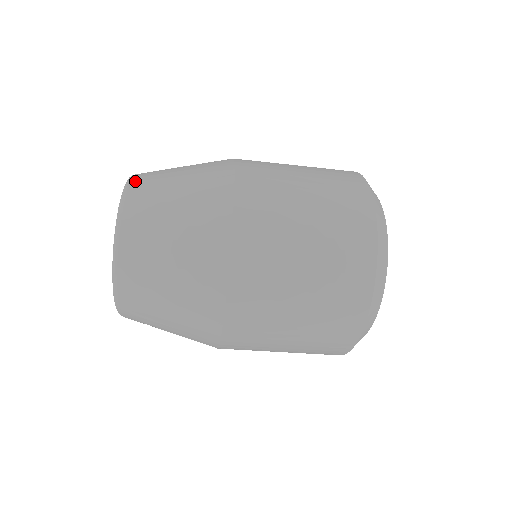
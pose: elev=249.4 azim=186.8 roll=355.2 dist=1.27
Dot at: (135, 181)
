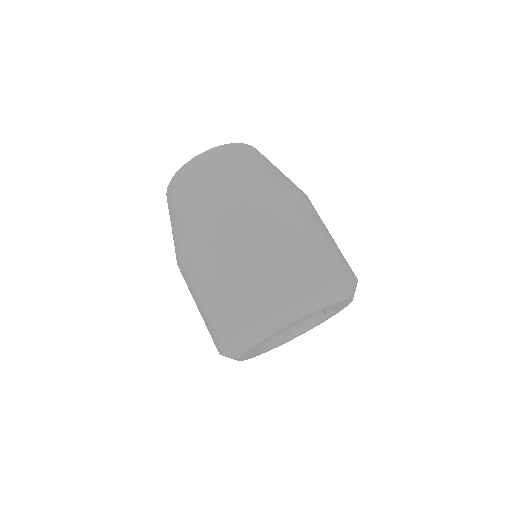
Dot at: occluded
